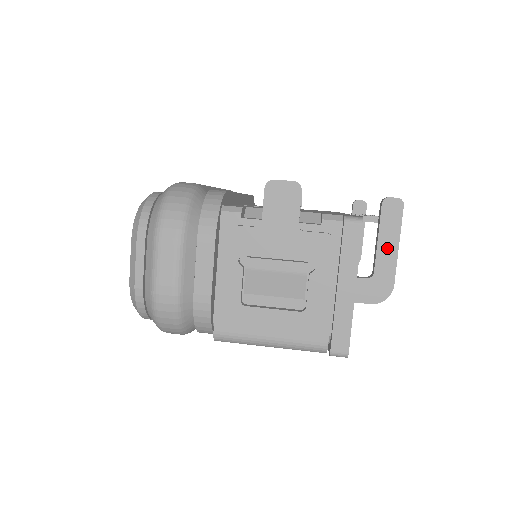
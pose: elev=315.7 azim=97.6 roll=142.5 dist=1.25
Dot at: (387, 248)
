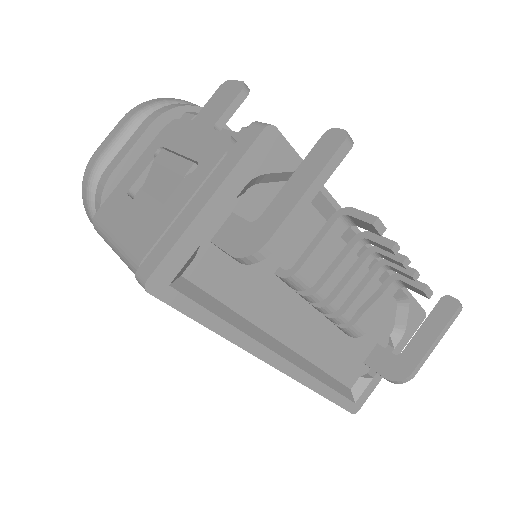
Dot at: (293, 189)
